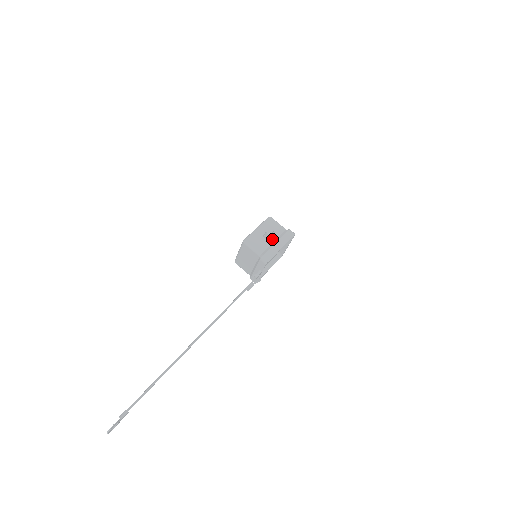
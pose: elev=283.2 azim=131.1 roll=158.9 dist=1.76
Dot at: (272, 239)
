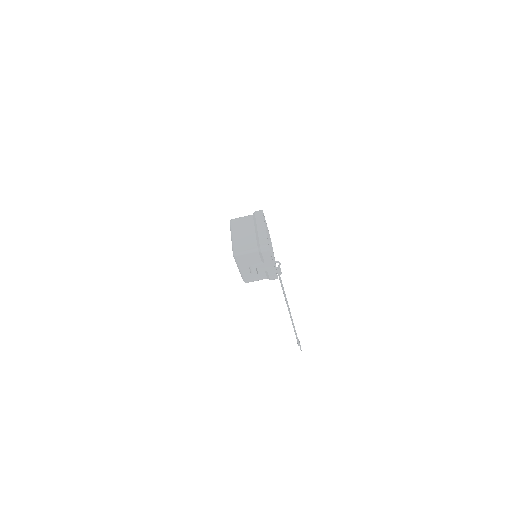
Dot at: (260, 269)
